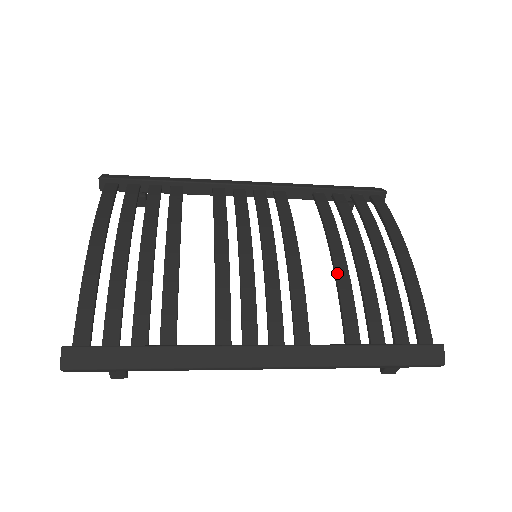
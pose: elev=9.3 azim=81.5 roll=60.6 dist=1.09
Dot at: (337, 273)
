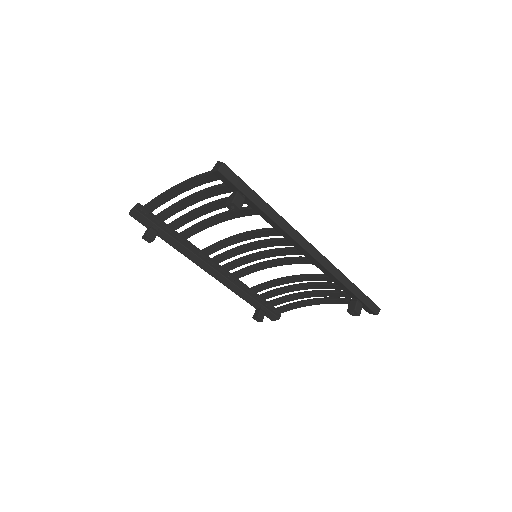
Dot at: (303, 274)
